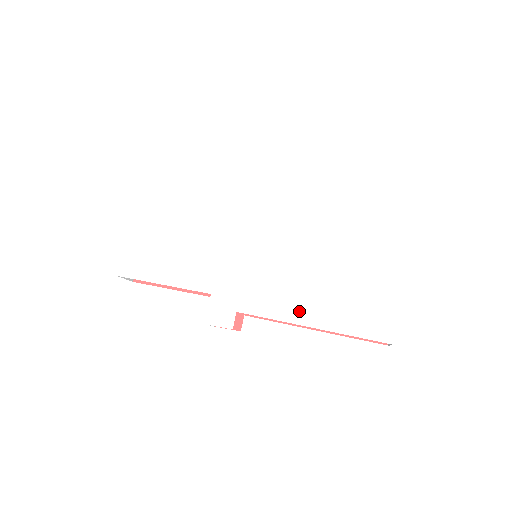
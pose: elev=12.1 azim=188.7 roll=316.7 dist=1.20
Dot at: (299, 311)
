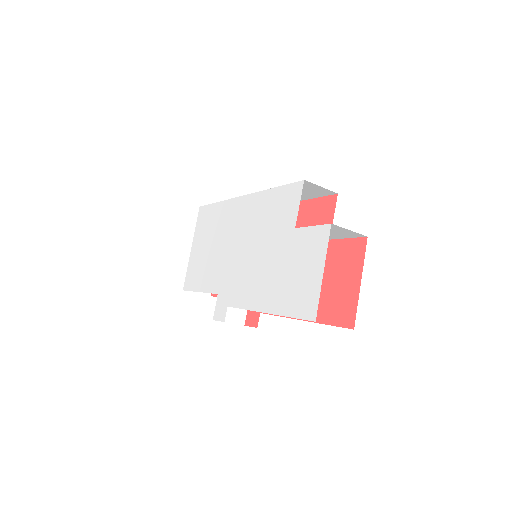
Dot at: (259, 298)
